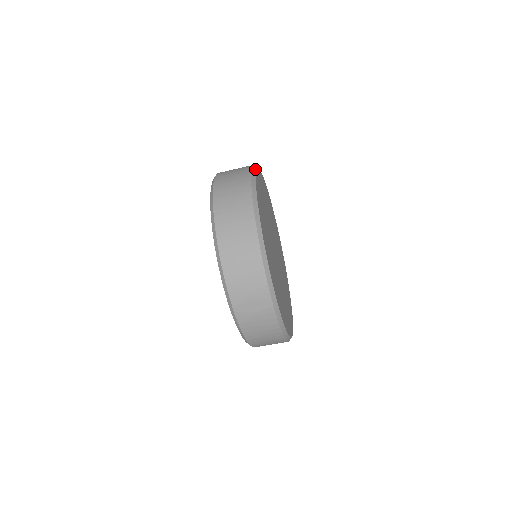
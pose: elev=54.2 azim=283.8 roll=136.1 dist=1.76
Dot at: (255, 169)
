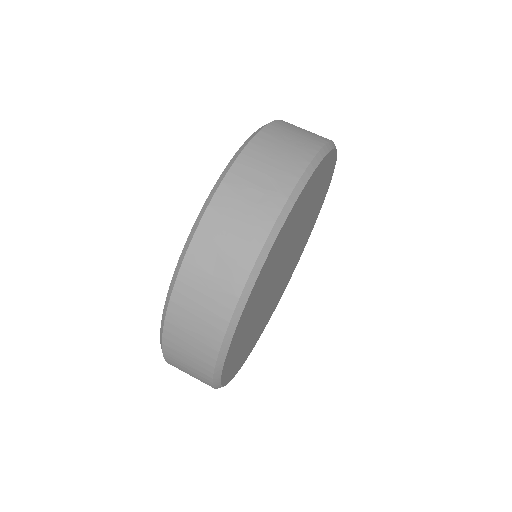
Dot at: occluded
